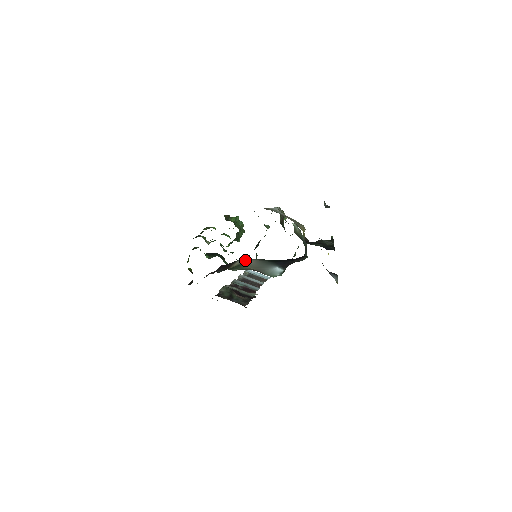
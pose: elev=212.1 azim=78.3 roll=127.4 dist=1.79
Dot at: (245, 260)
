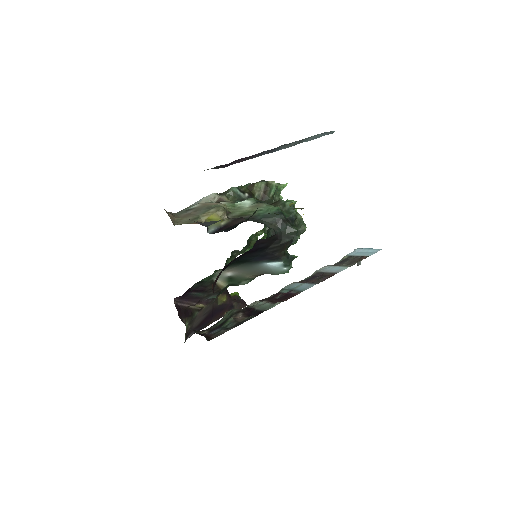
Dot at: (222, 274)
